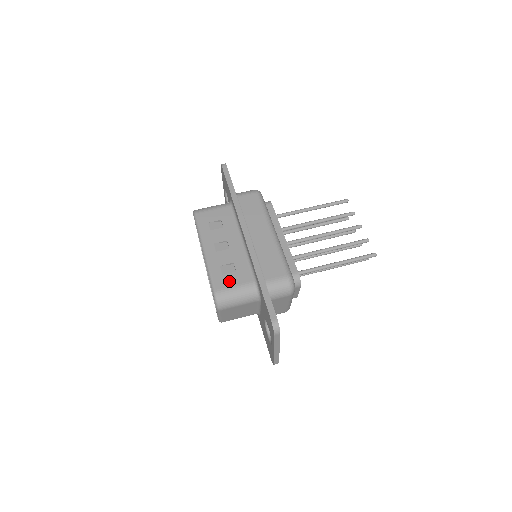
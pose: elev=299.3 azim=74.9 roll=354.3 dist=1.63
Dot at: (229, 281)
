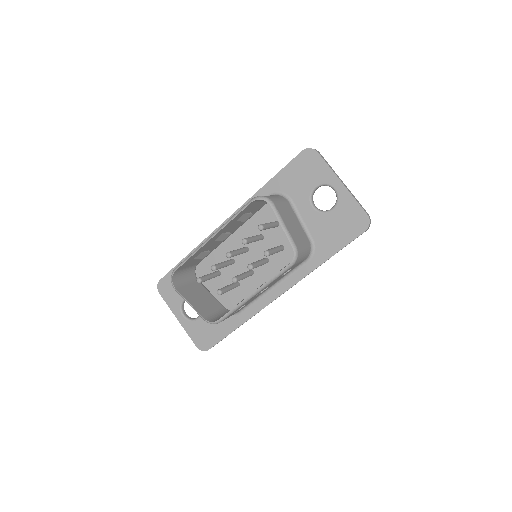
Dot at: occluded
